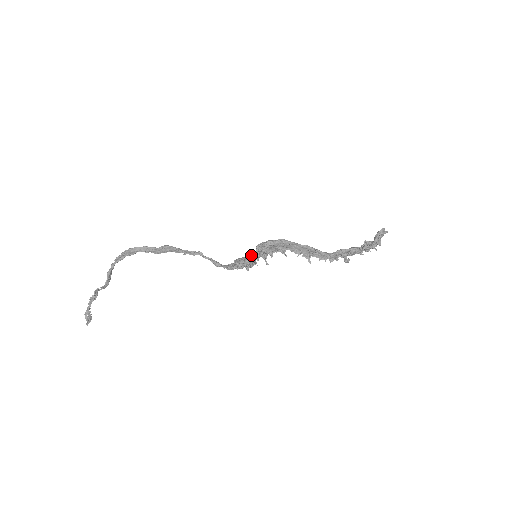
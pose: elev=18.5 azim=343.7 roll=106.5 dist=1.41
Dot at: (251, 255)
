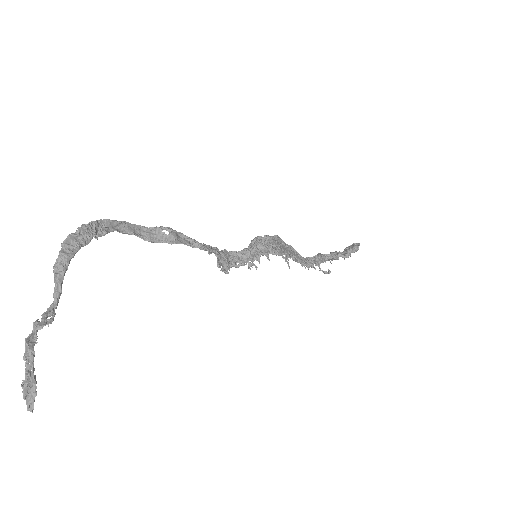
Dot at: (245, 252)
